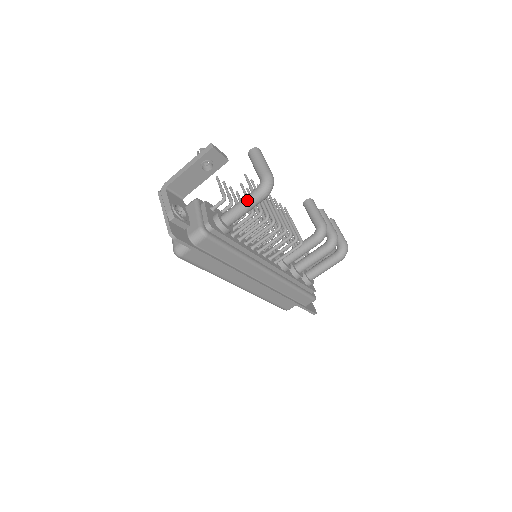
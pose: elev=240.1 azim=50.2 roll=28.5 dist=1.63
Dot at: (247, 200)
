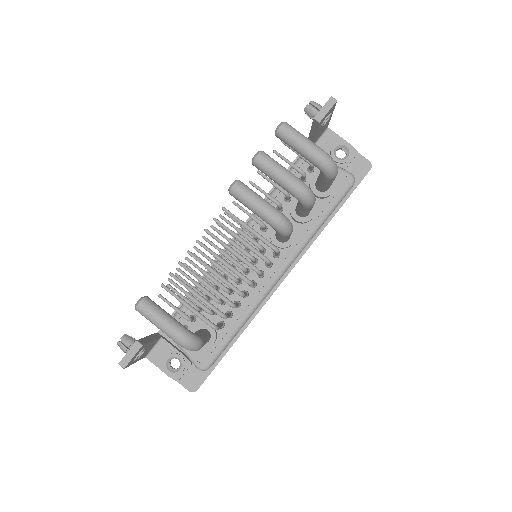
Dot at: occluded
